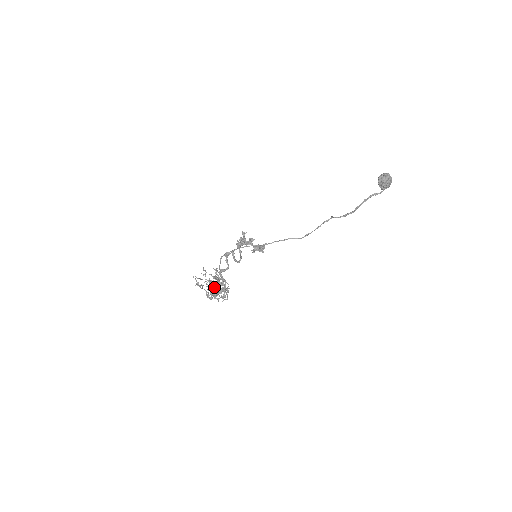
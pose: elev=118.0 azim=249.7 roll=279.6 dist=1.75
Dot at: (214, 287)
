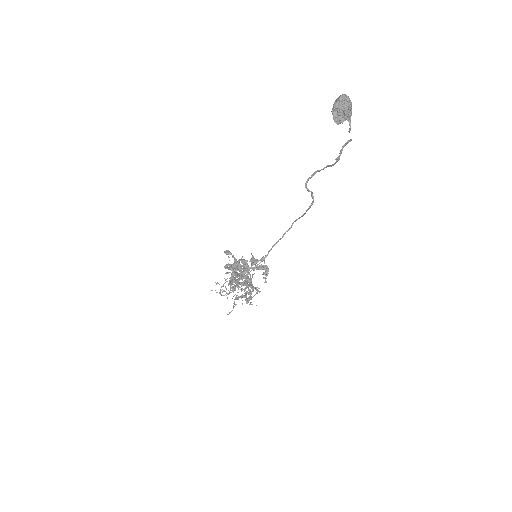
Dot at: (238, 286)
